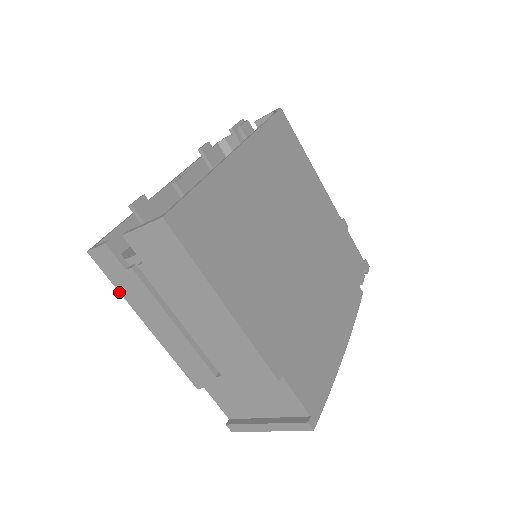
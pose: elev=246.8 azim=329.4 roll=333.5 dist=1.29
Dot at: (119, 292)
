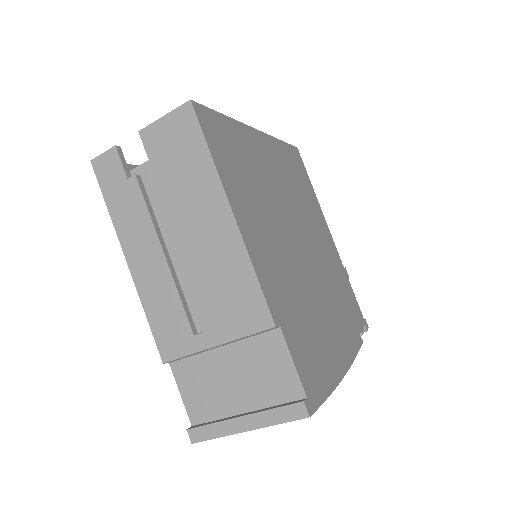
Dot at: (109, 214)
